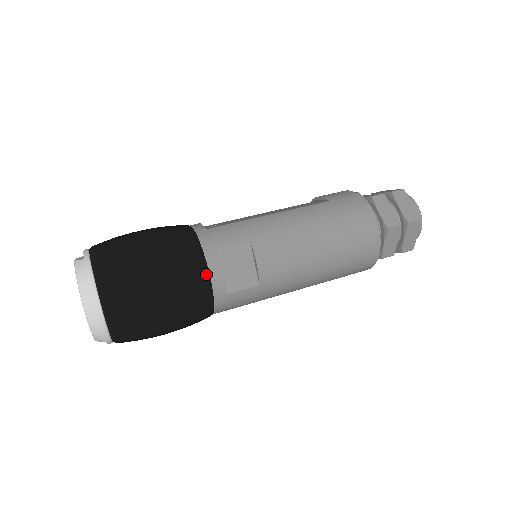
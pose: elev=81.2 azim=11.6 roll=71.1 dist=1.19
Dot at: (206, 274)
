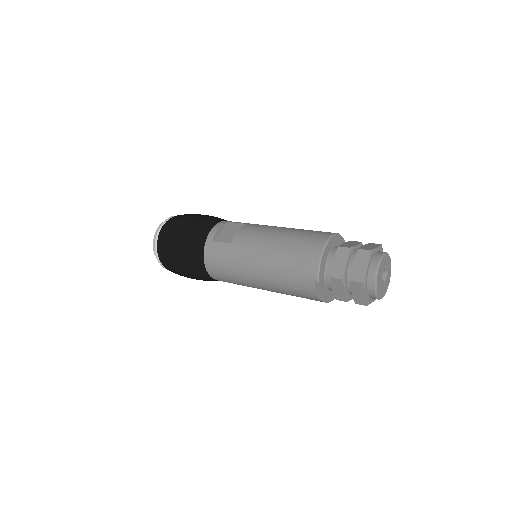
Dot at: (212, 225)
